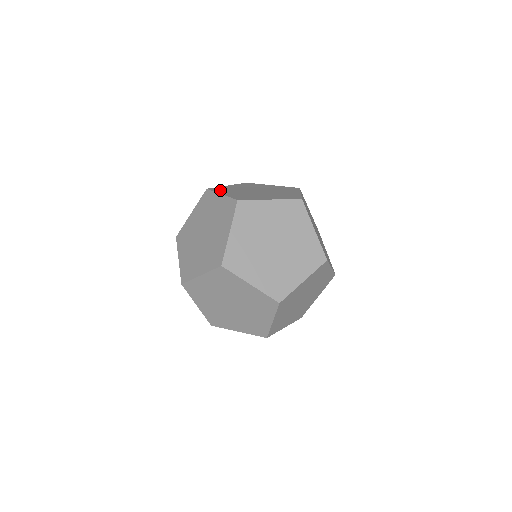
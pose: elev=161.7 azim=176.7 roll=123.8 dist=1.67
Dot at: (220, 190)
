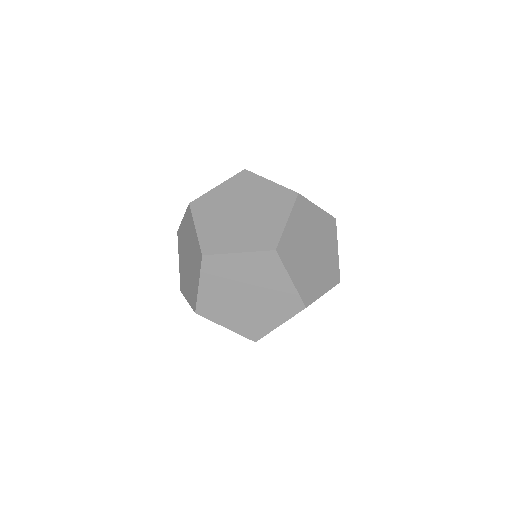
Dot at: (218, 246)
